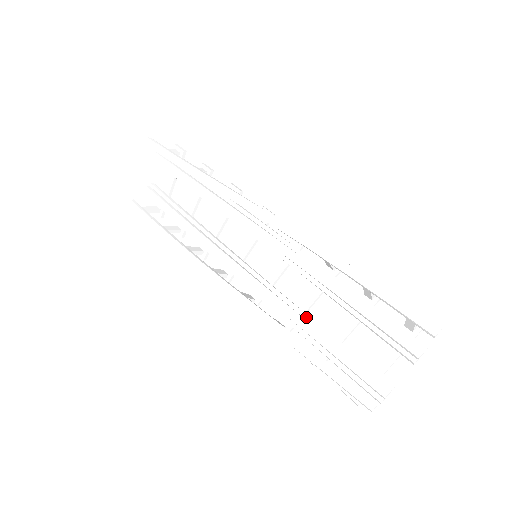
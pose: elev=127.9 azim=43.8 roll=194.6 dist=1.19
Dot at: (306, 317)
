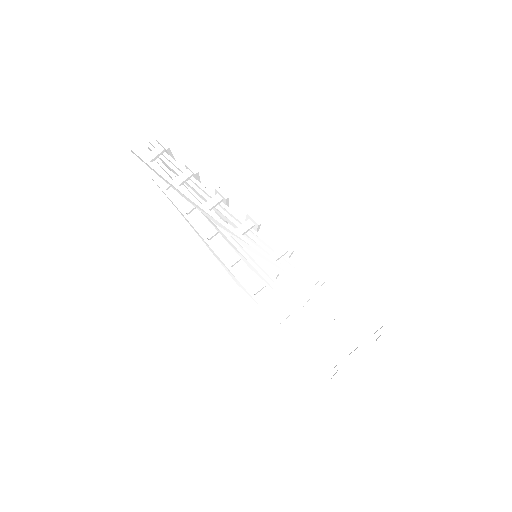
Dot at: (302, 314)
